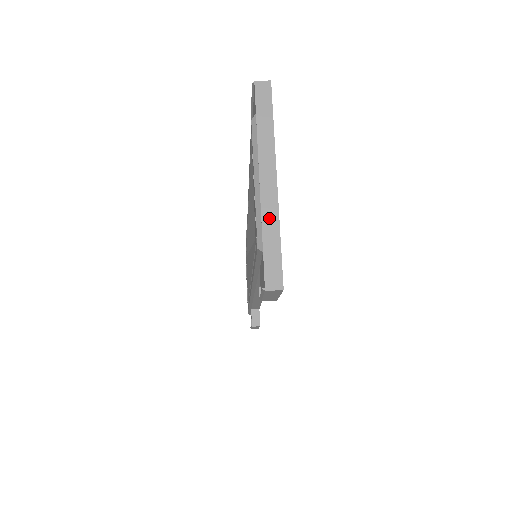
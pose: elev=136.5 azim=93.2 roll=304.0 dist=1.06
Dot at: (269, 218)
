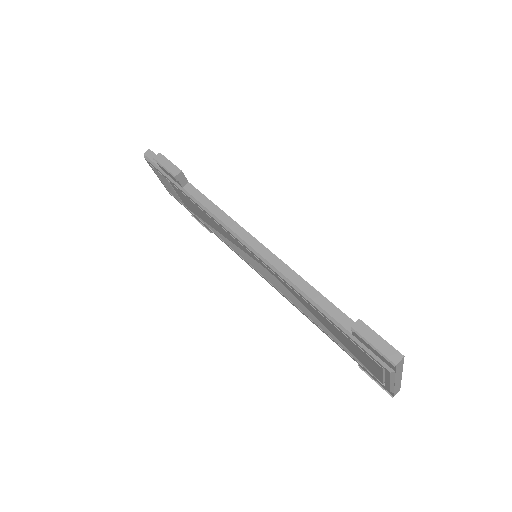
Dot at: (397, 386)
